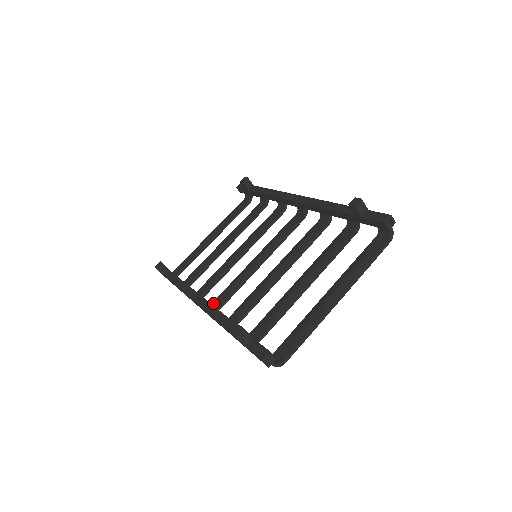
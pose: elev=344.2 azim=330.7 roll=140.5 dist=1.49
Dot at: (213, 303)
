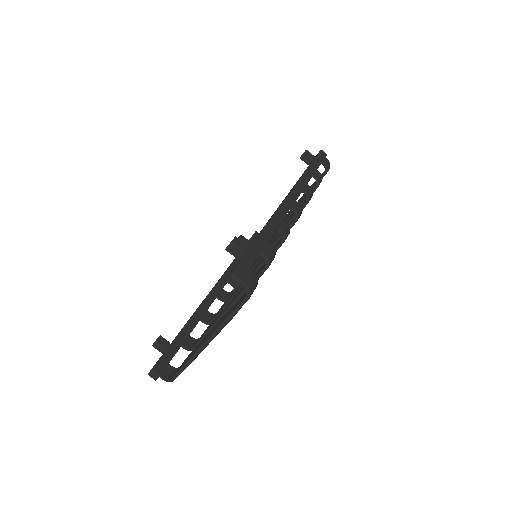
Dot at: (231, 291)
